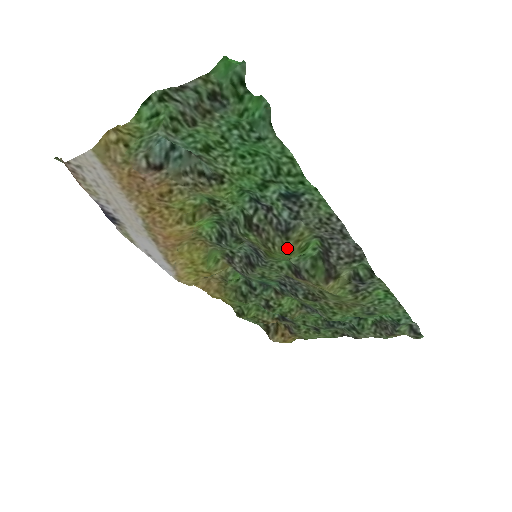
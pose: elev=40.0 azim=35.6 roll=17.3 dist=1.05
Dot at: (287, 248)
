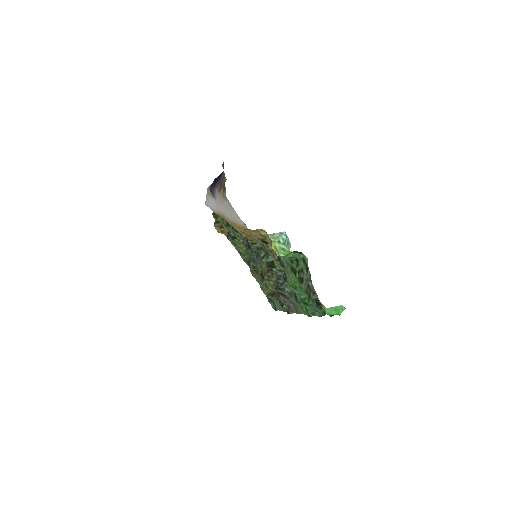
Dot at: occluded
